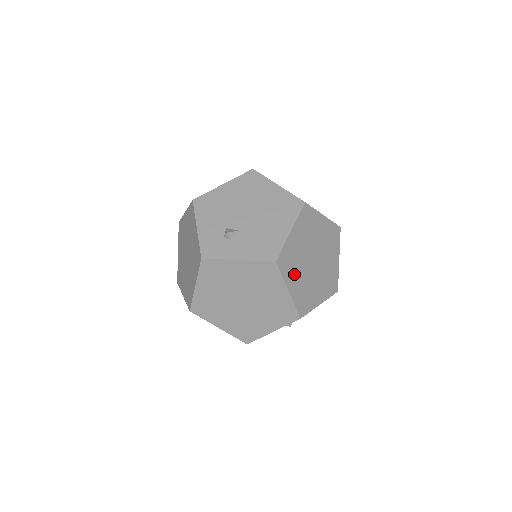
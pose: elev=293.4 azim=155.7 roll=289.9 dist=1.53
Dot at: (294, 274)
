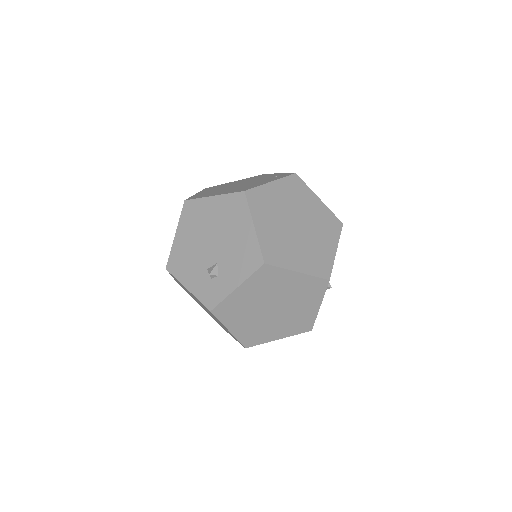
Dot at: (290, 254)
